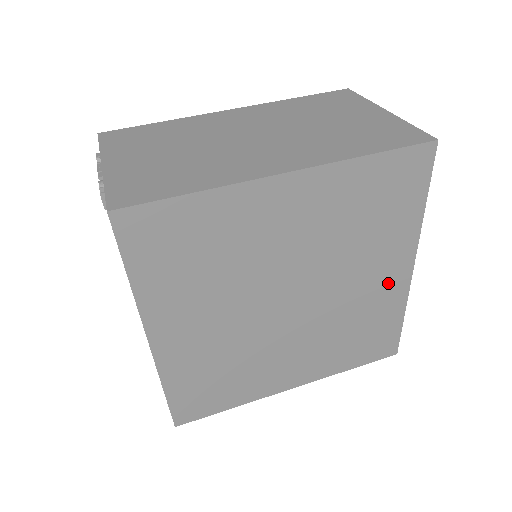
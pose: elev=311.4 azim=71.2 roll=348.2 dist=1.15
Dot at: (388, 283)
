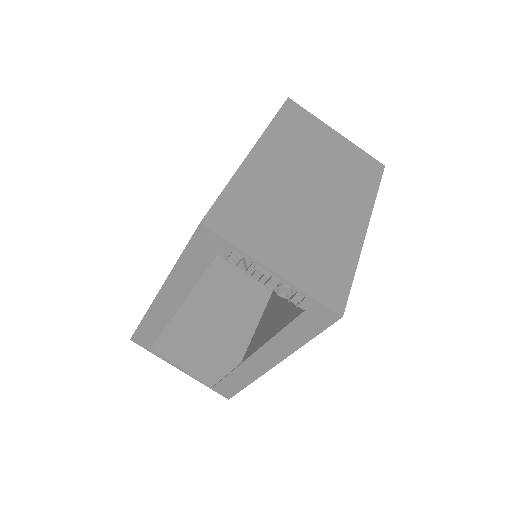
Dot at: occluded
